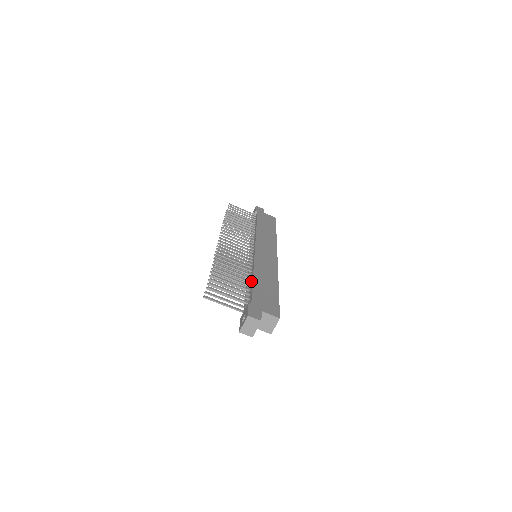
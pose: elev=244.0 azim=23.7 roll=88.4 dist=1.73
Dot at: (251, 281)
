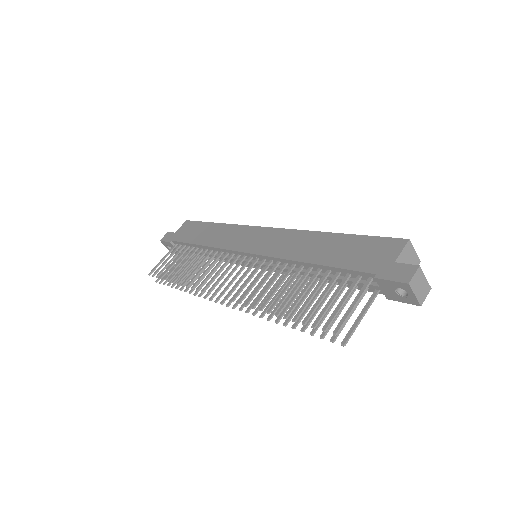
Dot at: (318, 269)
